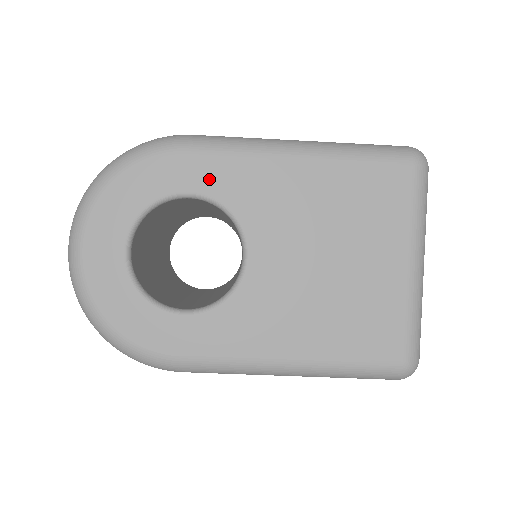
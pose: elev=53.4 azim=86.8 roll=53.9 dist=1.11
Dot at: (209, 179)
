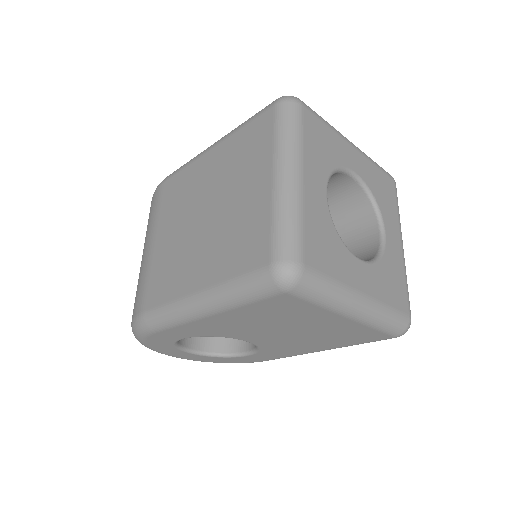
Dot at: (182, 334)
